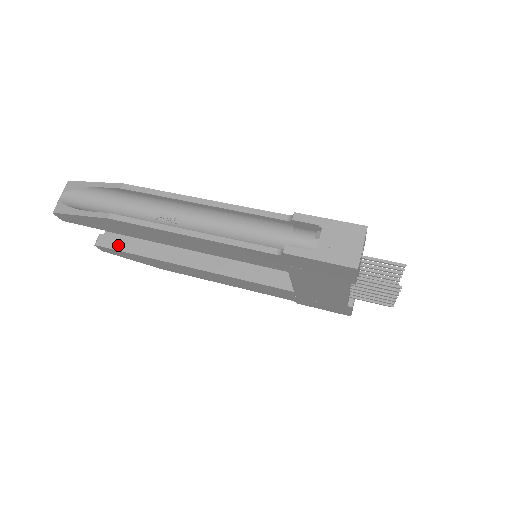
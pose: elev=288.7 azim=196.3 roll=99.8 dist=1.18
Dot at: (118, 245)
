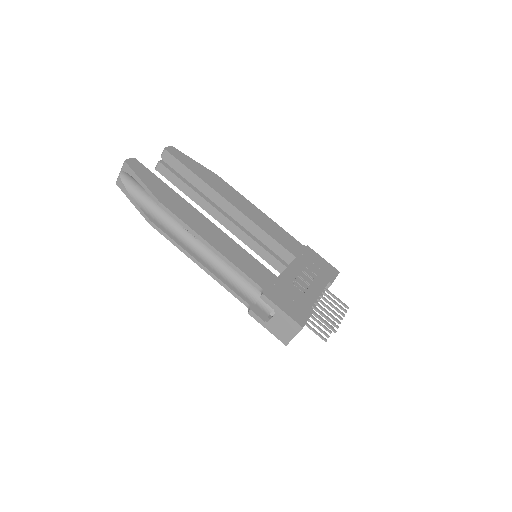
Dot at: (171, 178)
